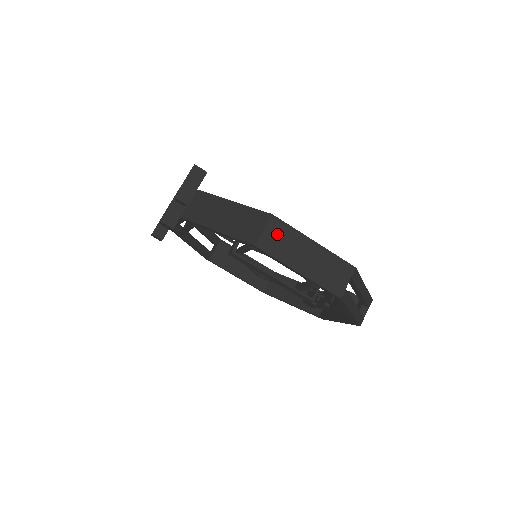
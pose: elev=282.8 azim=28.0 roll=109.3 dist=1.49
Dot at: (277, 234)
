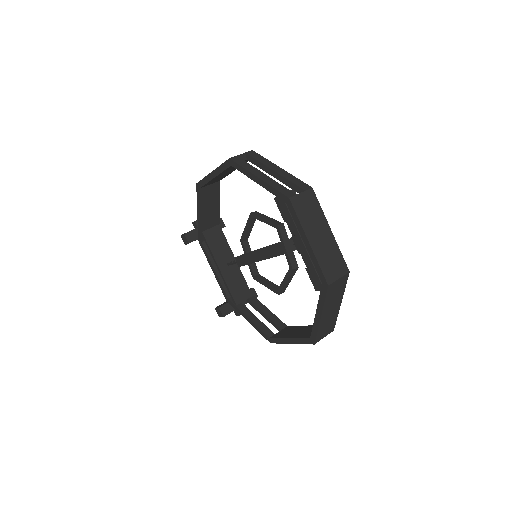
Dot at: occluded
